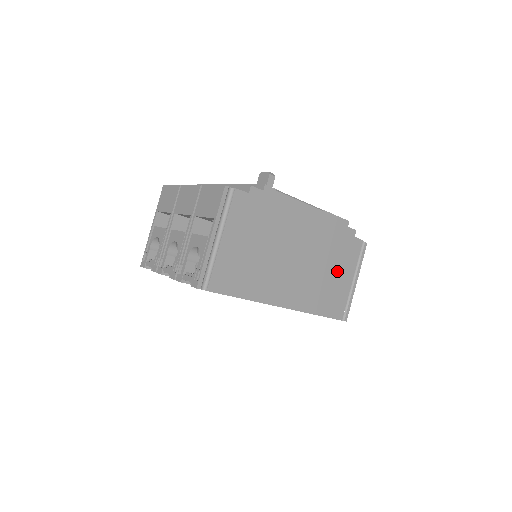
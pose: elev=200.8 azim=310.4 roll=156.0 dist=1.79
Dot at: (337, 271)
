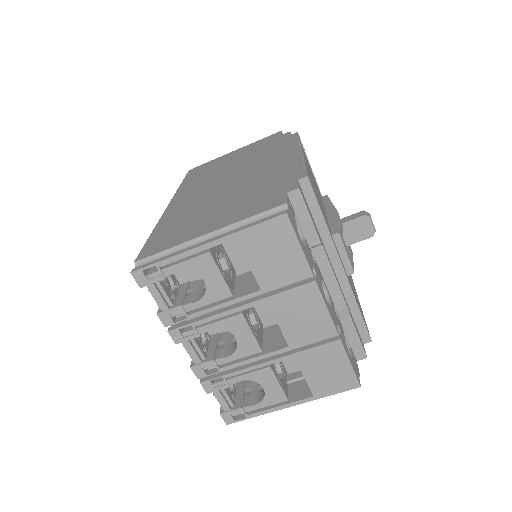
Dot at: occluded
